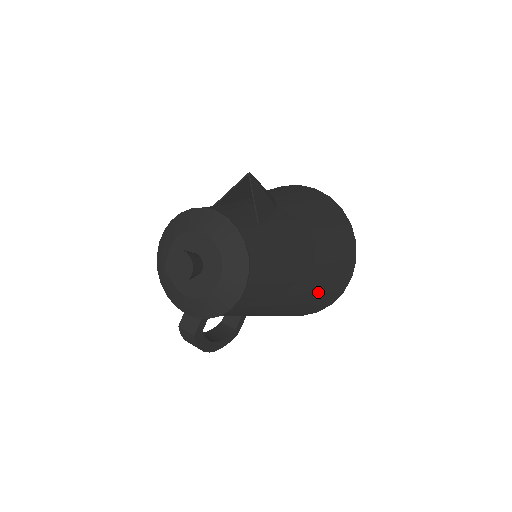
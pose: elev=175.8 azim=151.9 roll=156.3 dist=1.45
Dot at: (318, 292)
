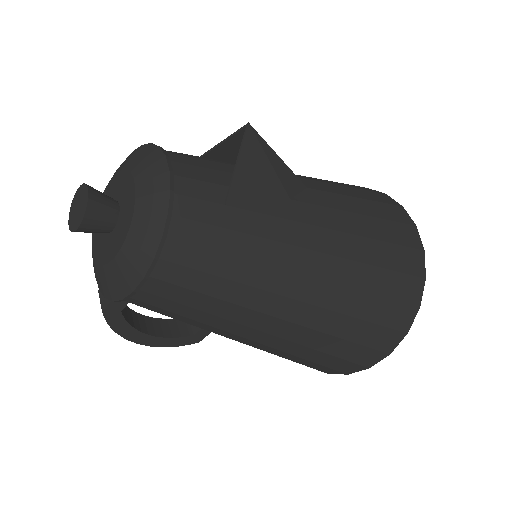
Dot at: (313, 346)
